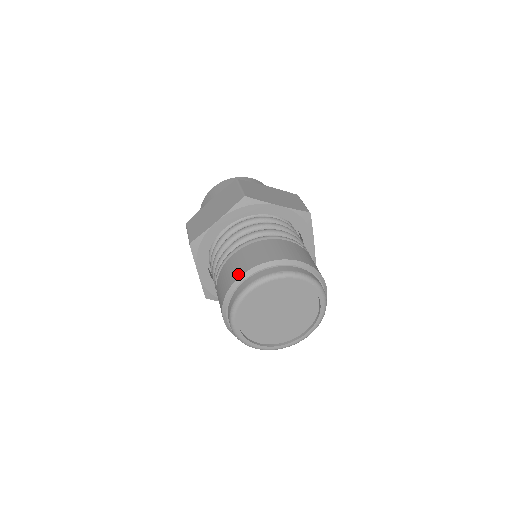
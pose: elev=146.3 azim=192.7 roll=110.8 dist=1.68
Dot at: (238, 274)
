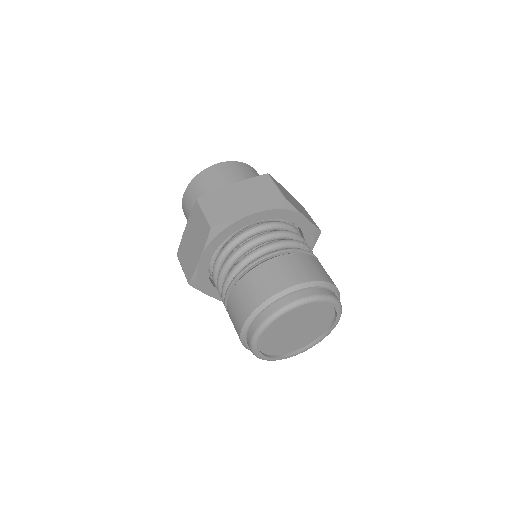
Dot at: (284, 285)
